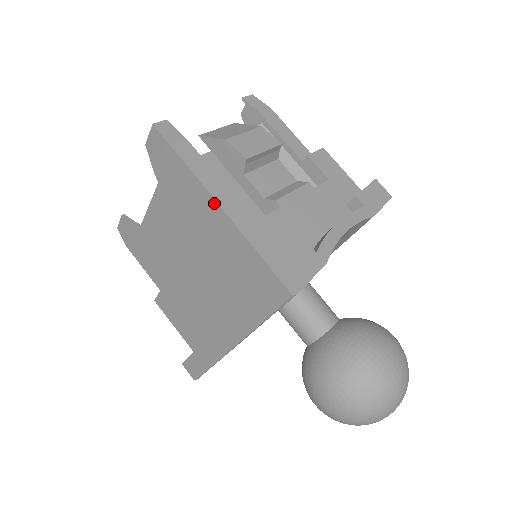
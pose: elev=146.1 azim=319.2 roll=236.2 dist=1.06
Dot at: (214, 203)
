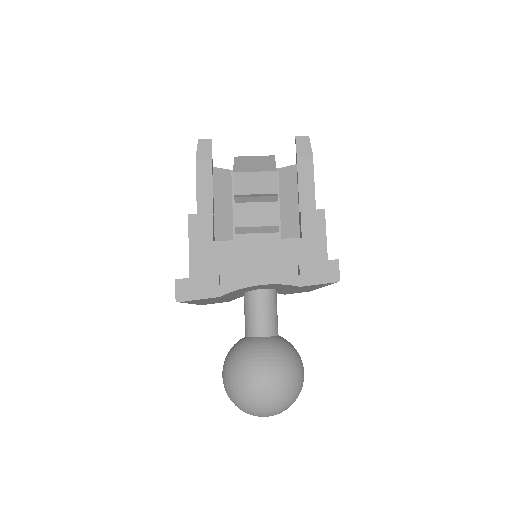
Dot at: (188, 215)
